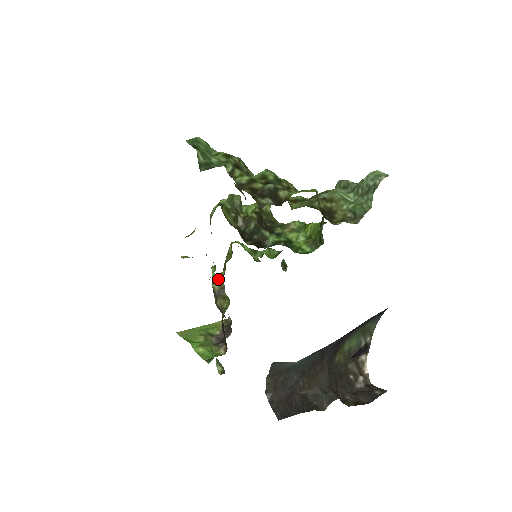
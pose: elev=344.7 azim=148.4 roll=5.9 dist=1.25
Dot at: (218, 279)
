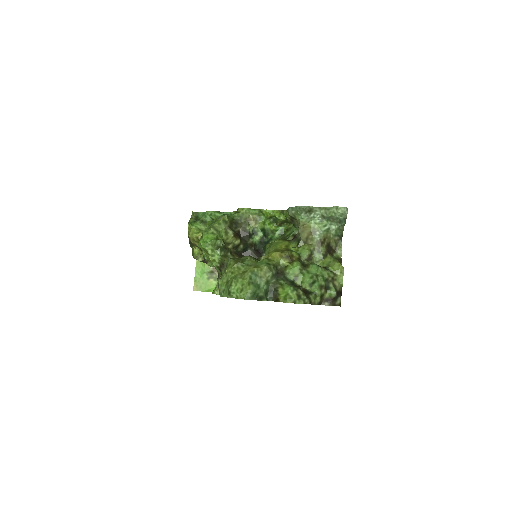
Dot at: (198, 255)
